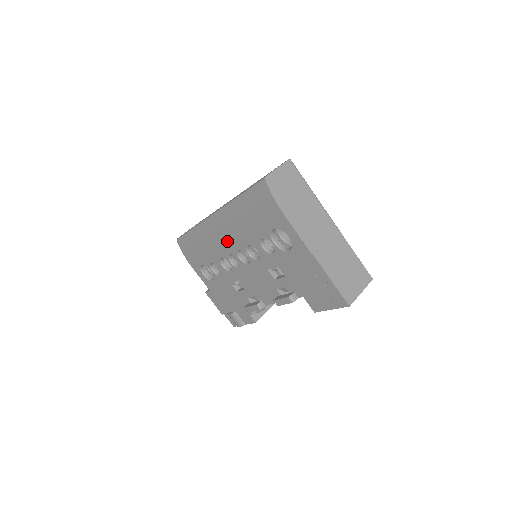
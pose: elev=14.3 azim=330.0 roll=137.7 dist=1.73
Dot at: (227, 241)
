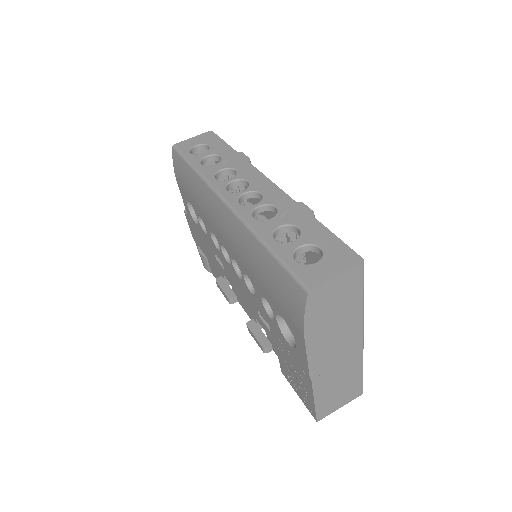
Dot at: (227, 241)
